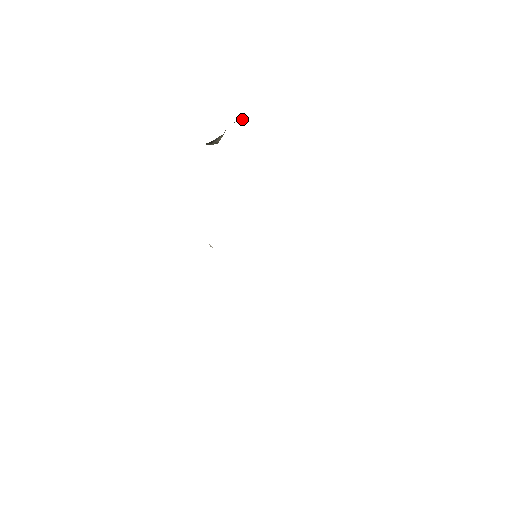
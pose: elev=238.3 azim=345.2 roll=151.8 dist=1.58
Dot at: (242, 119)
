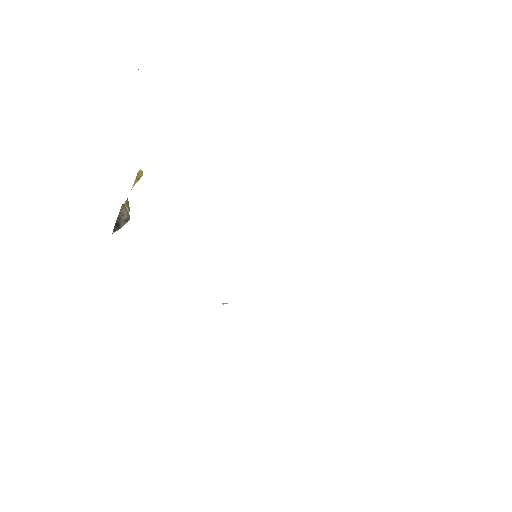
Dot at: (139, 178)
